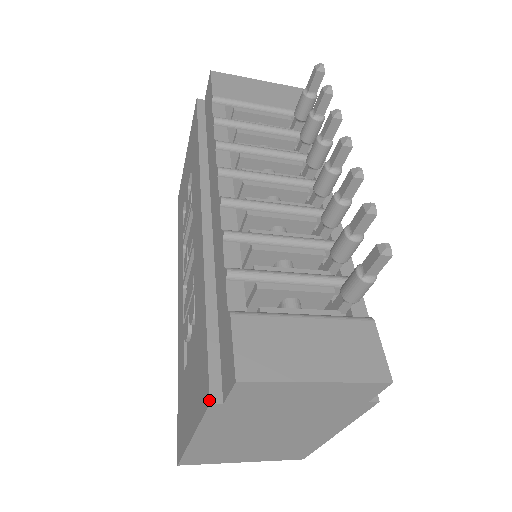
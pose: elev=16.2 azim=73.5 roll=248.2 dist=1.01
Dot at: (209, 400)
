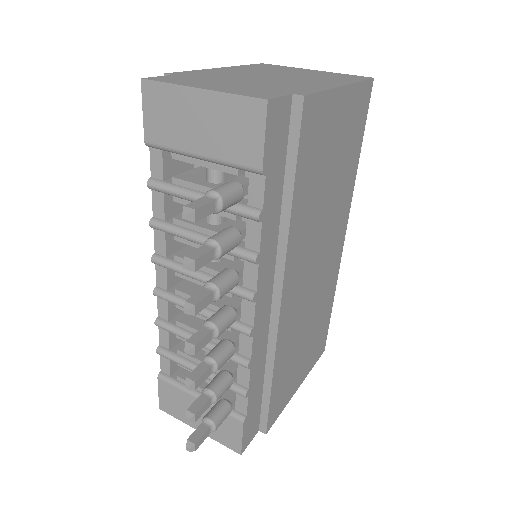
Dot at: occluded
